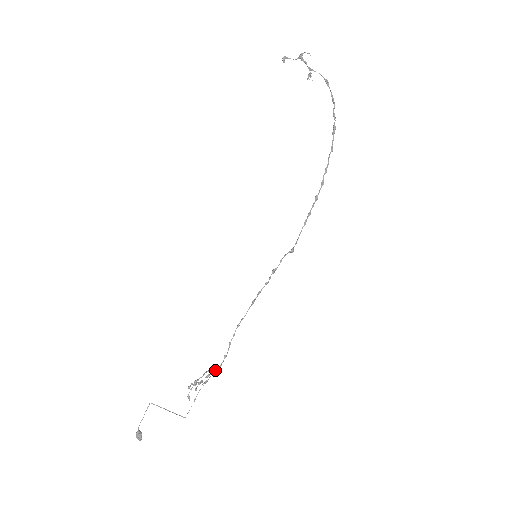
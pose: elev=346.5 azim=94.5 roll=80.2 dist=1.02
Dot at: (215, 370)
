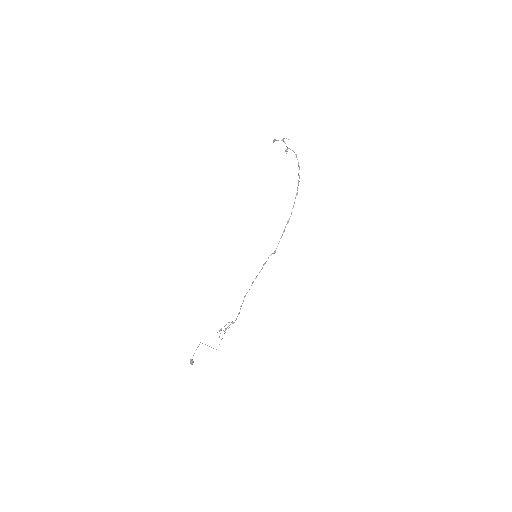
Dot at: (234, 322)
